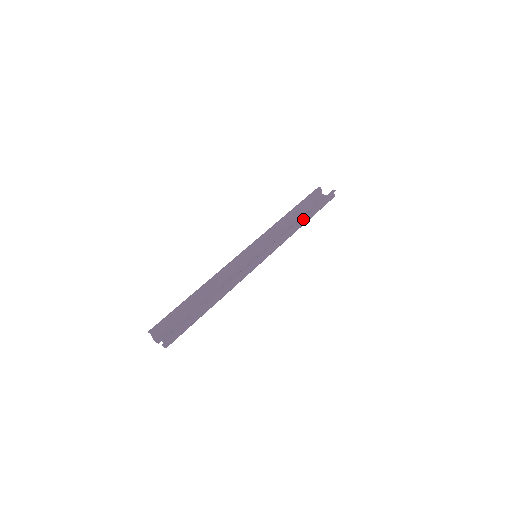
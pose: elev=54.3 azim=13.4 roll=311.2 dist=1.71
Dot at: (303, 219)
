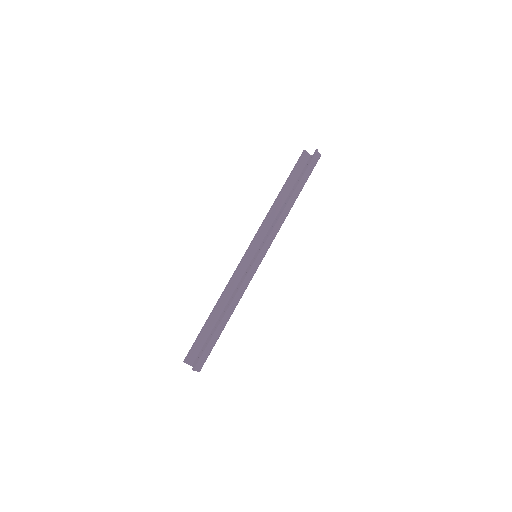
Dot at: (291, 198)
